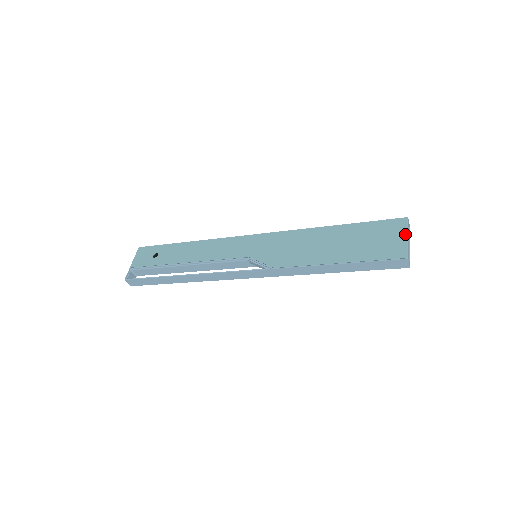
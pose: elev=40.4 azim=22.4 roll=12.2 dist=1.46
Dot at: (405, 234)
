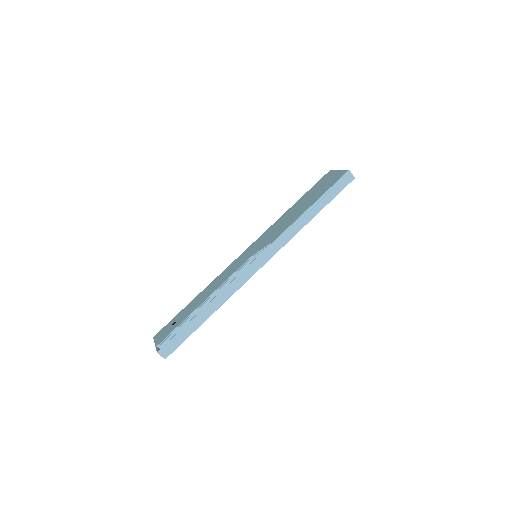
Dot at: (336, 171)
